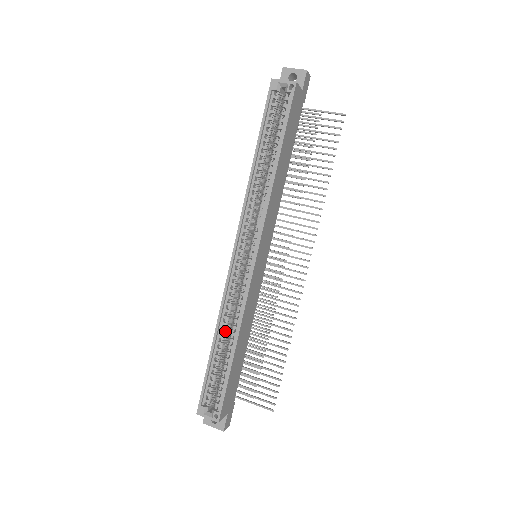
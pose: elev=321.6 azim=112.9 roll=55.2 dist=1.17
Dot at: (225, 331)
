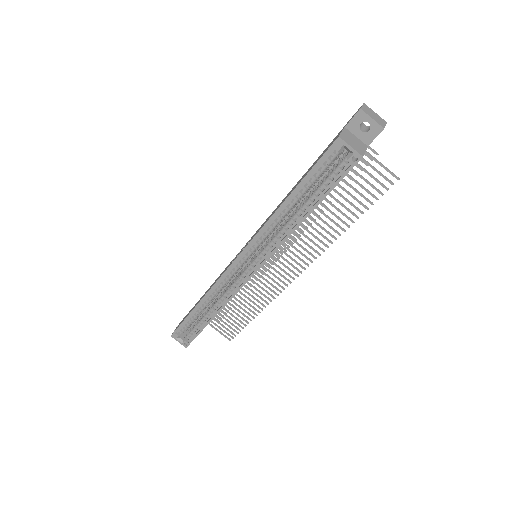
Dot at: (209, 302)
